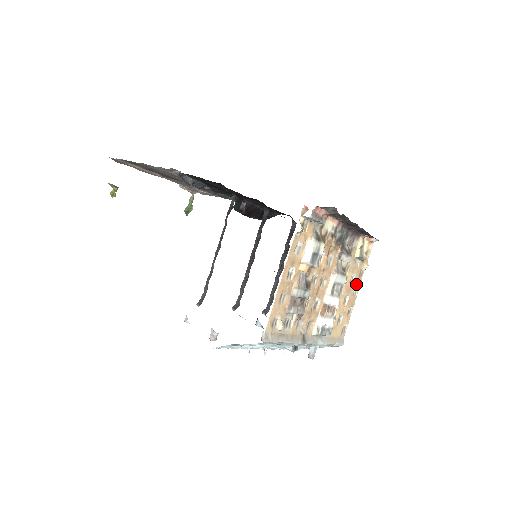
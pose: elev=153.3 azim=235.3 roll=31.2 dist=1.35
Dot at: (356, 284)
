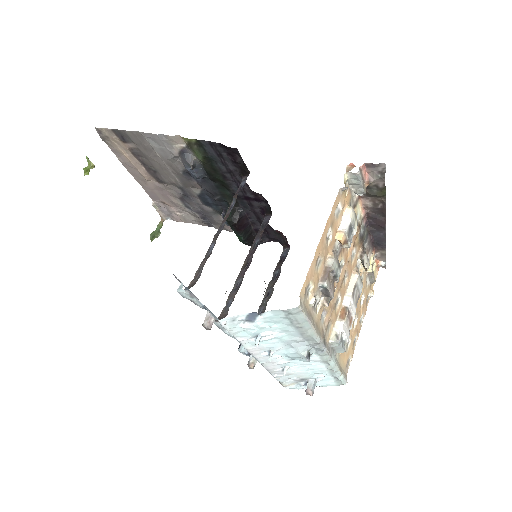
Dot at: (363, 309)
